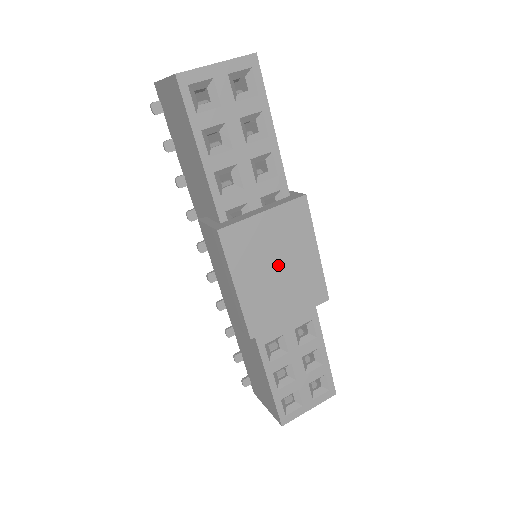
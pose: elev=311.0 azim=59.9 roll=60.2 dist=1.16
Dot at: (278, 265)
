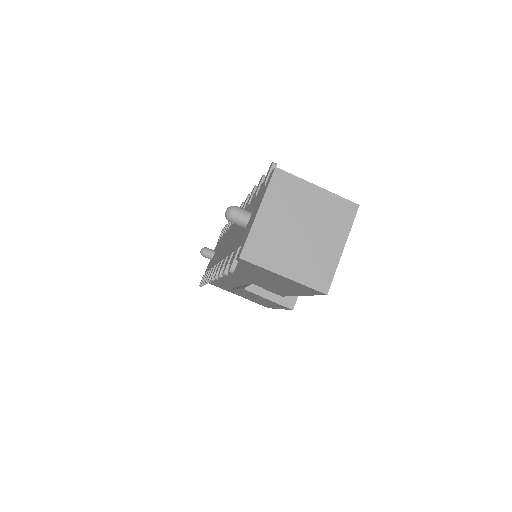
Dot at: occluded
